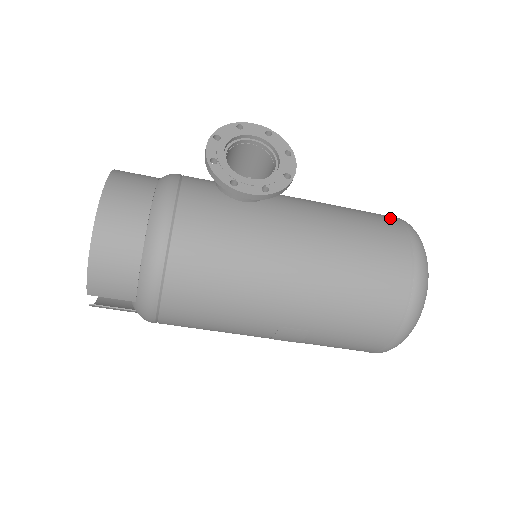
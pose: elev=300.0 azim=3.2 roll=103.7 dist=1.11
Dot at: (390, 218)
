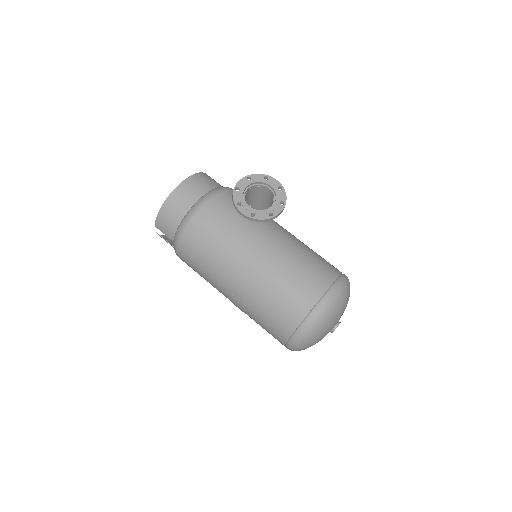
Dot at: (335, 272)
